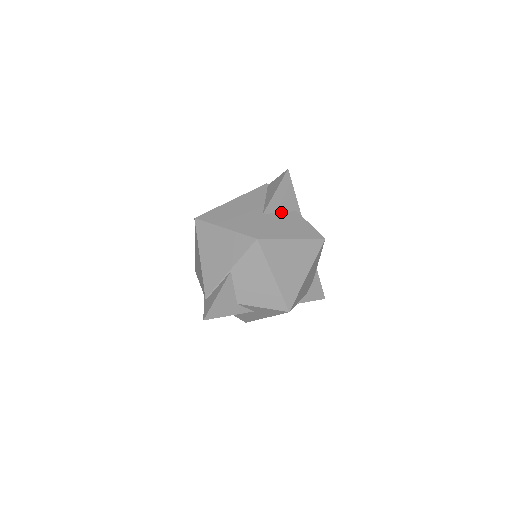
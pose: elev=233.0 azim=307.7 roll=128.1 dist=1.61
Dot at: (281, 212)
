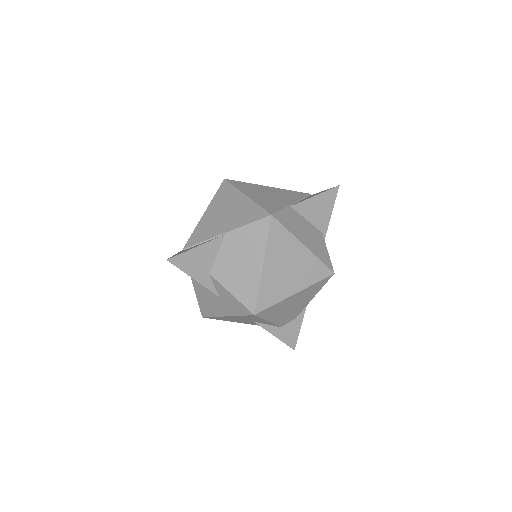
Dot at: (308, 220)
